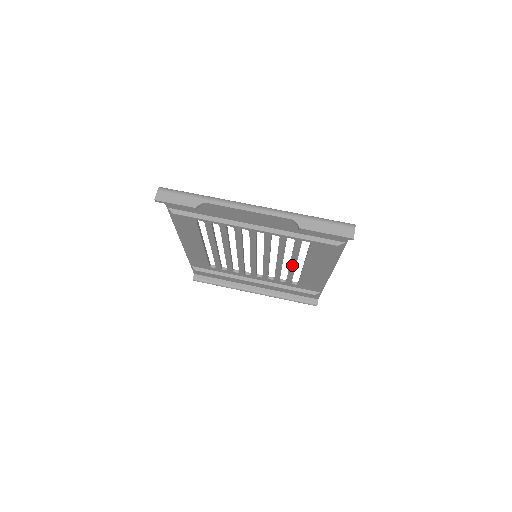
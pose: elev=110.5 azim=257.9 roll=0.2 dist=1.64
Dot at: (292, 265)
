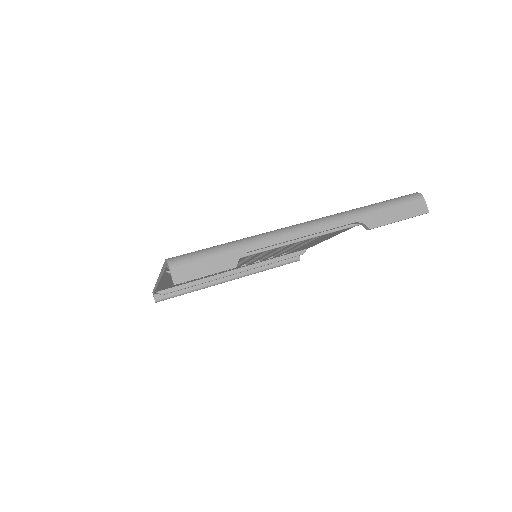
Dot at: (297, 245)
